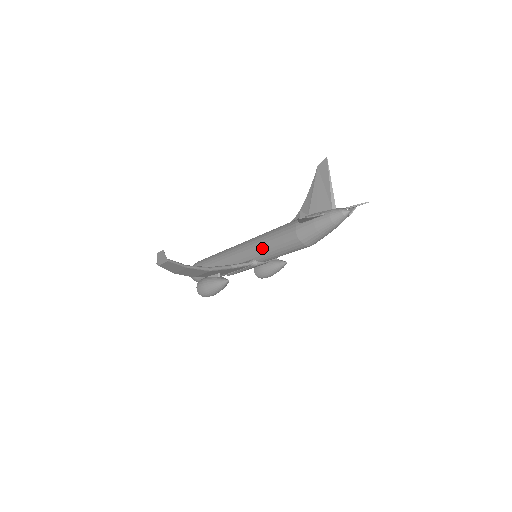
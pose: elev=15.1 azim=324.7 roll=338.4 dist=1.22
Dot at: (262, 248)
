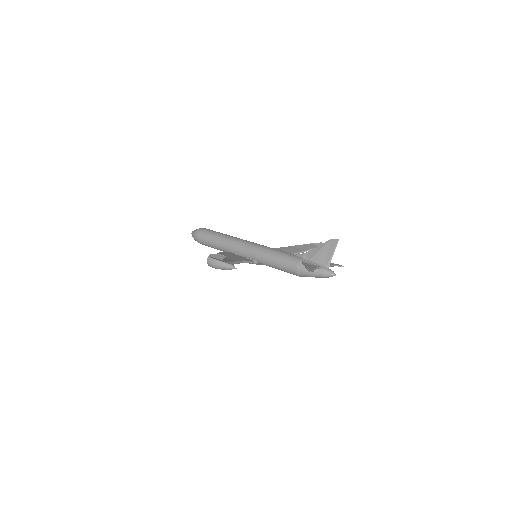
Dot at: (267, 259)
